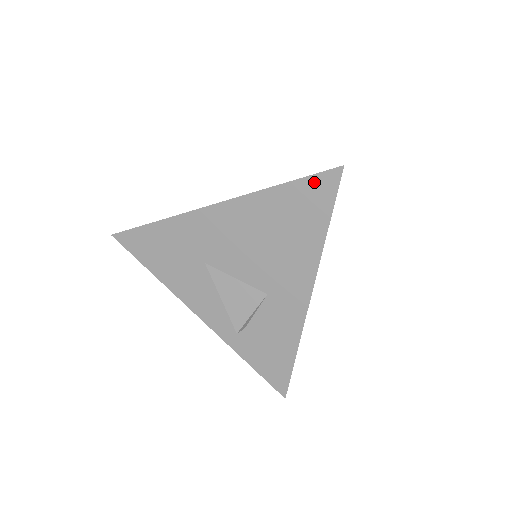
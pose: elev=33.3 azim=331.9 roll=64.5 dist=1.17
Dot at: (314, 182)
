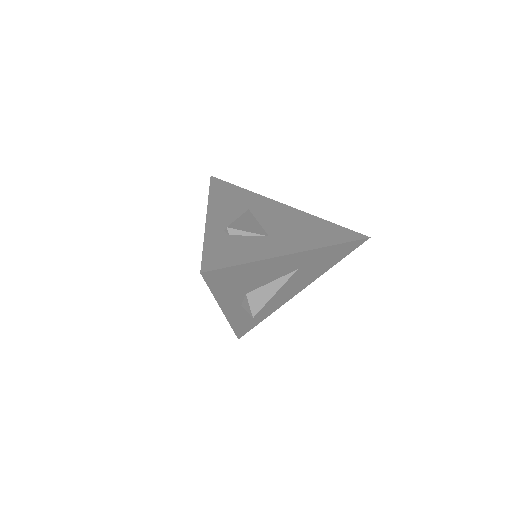
Dot at: (349, 231)
